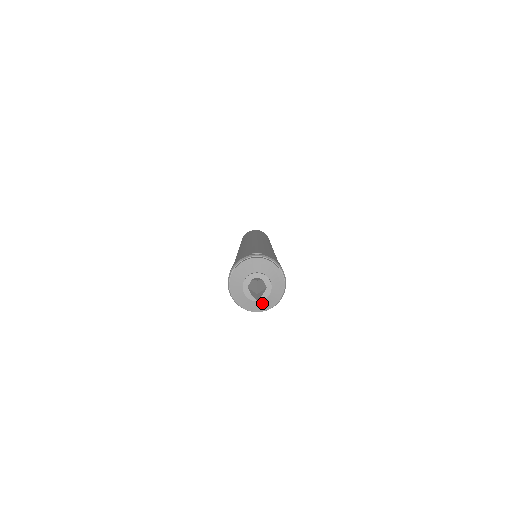
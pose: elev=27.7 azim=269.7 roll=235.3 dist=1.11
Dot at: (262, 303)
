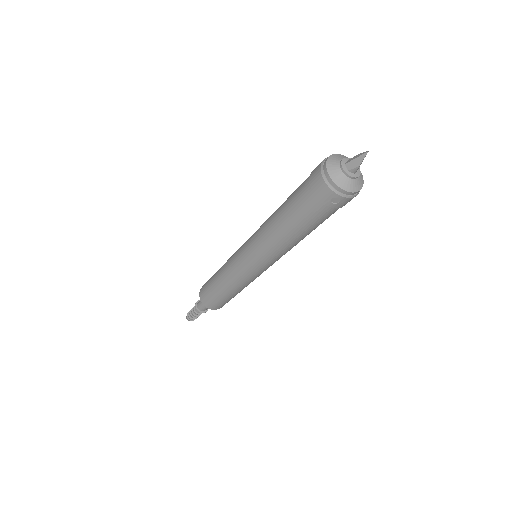
Dot at: (352, 183)
